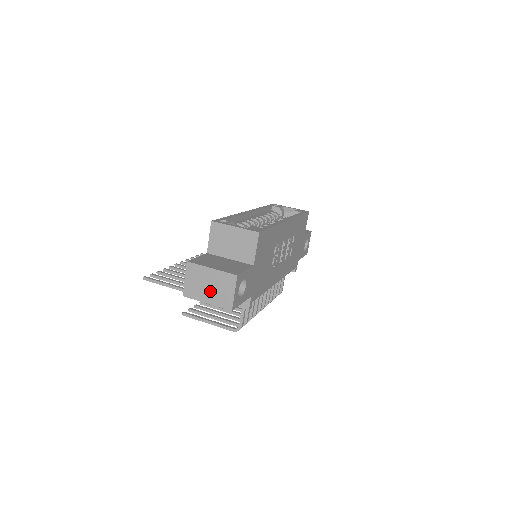
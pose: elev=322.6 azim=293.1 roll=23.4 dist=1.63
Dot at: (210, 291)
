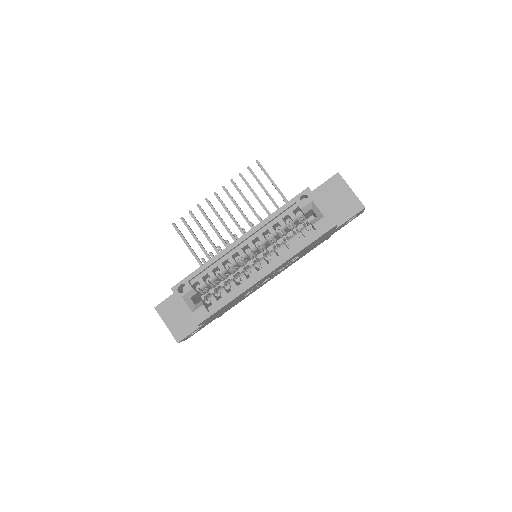
Dot at: occluded
